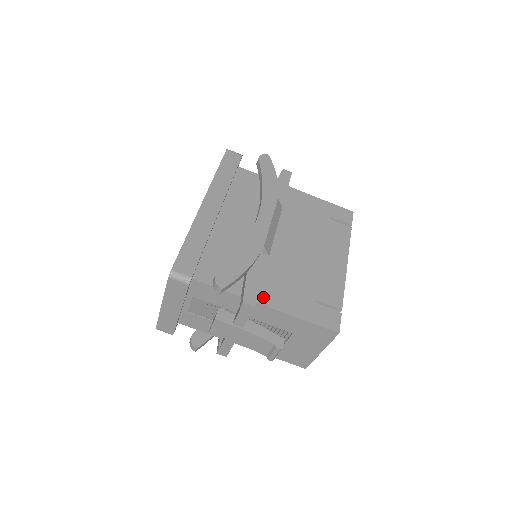
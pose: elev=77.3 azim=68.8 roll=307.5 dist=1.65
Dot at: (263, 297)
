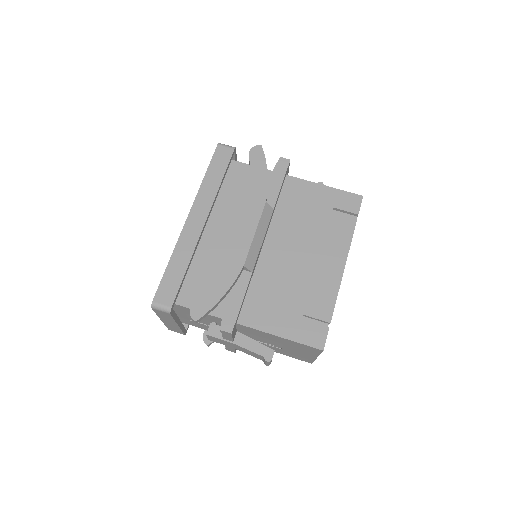
Dot at: (245, 317)
